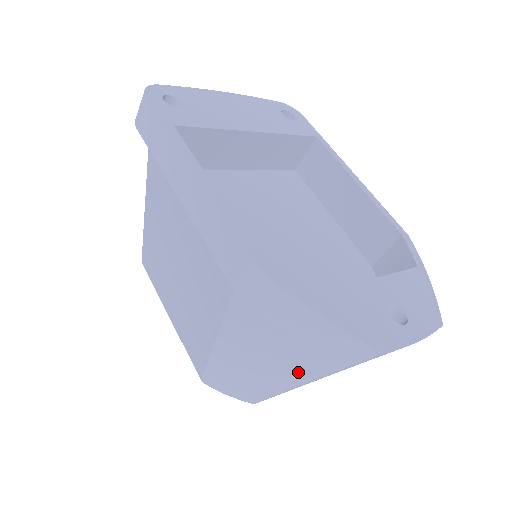
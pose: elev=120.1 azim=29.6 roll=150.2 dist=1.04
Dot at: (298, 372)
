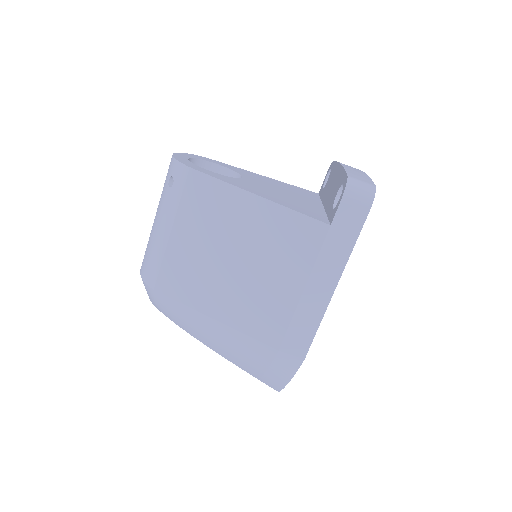
Dot at: (233, 360)
